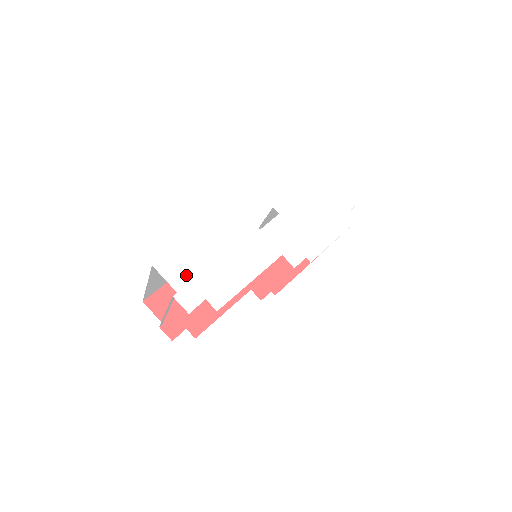
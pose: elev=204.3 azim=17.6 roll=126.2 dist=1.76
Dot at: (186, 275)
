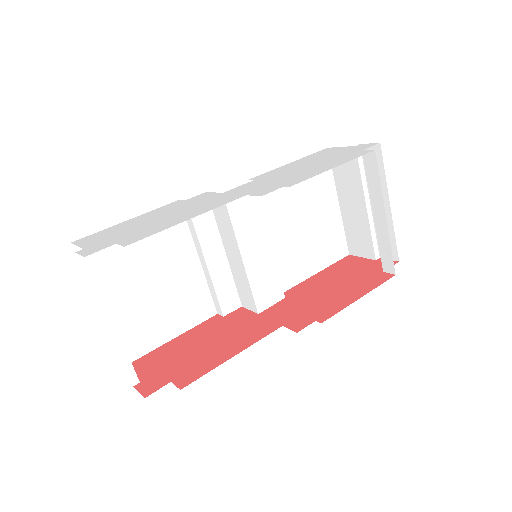
Dot at: (105, 237)
